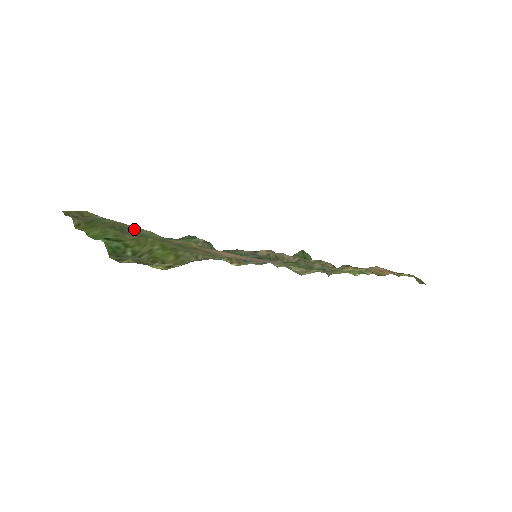
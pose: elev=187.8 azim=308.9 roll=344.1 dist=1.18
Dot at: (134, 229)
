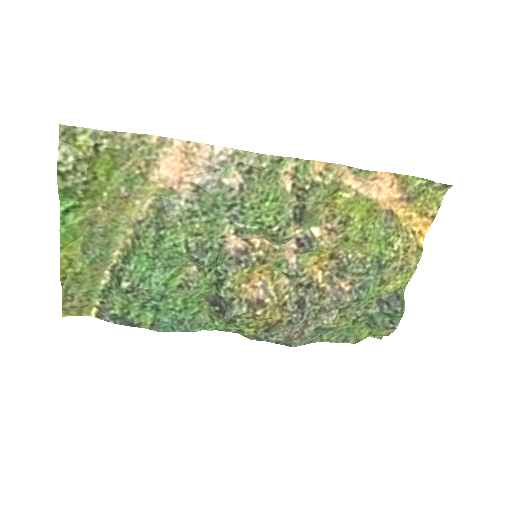
Dot at: (113, 253)
